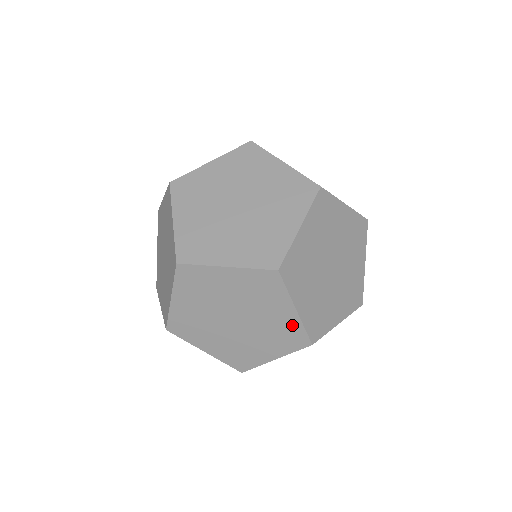
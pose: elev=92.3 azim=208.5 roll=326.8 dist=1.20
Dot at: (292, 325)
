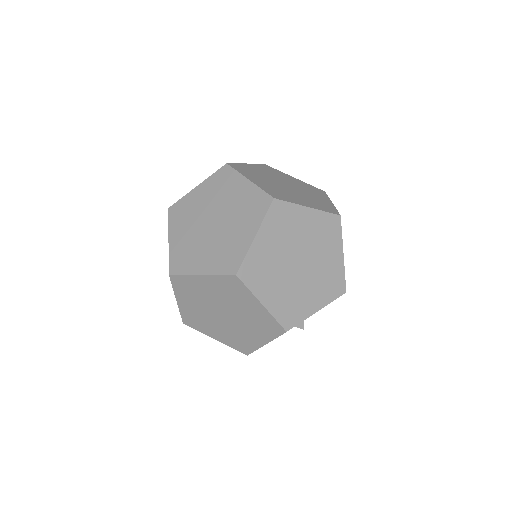
Dot at: (265, 317)
